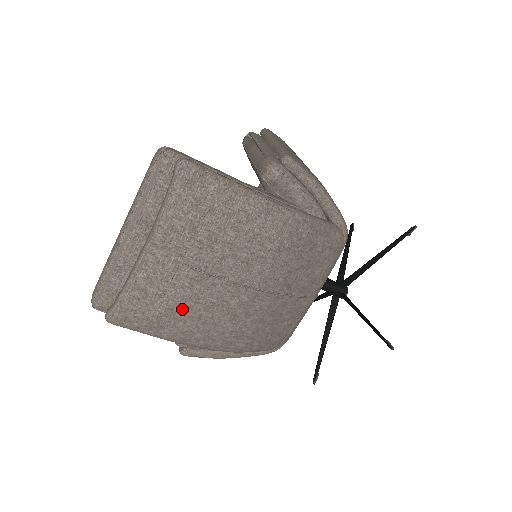
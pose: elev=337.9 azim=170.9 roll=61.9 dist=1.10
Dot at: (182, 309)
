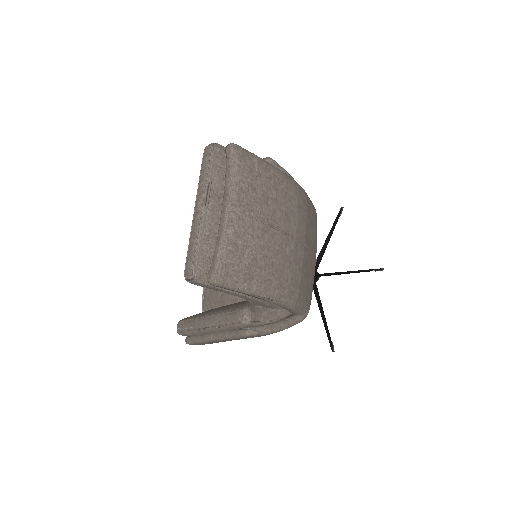
Dot at: (261, 258)
